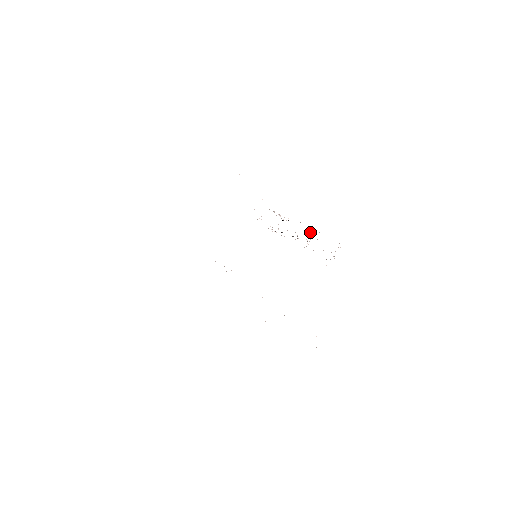
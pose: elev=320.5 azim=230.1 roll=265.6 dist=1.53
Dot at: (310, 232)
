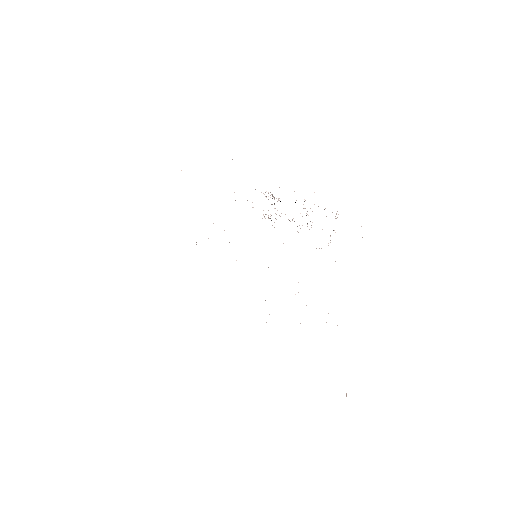
Dot at: occluded
